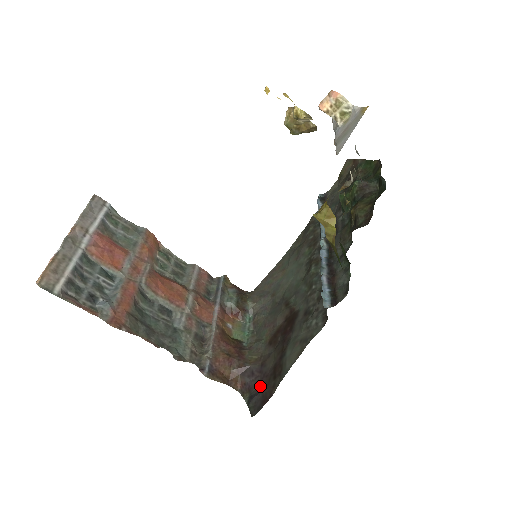
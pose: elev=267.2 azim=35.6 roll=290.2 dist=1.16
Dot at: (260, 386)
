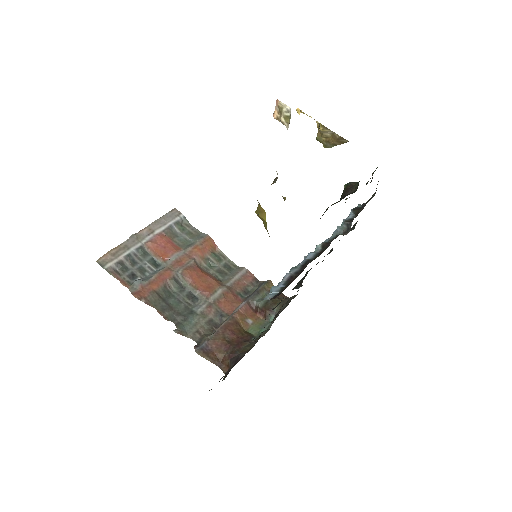
Dot at: occluded
